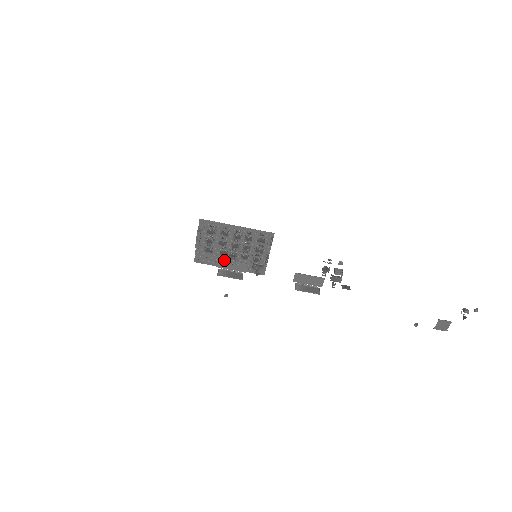
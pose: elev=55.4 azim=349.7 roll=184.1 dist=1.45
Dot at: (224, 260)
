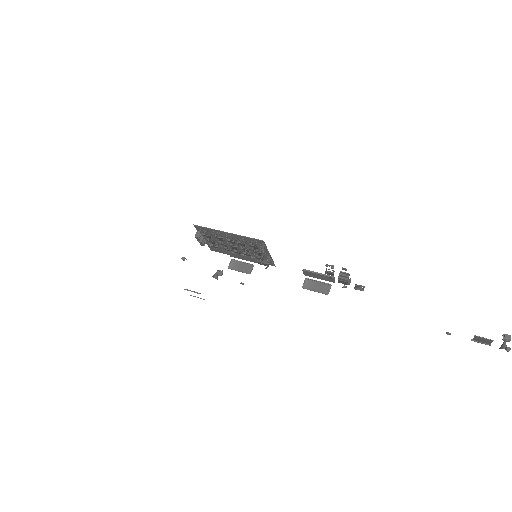
Dot at: (233, 253)
